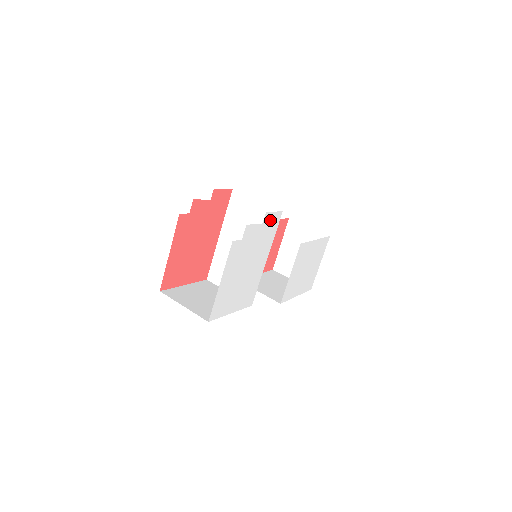
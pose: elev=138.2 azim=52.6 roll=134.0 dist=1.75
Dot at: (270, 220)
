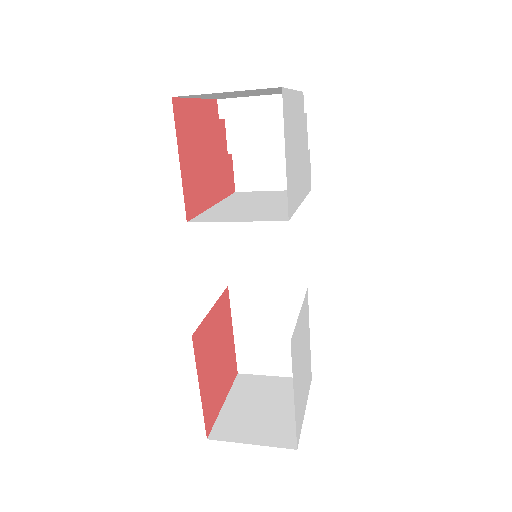
Dot at: (308, 167)
